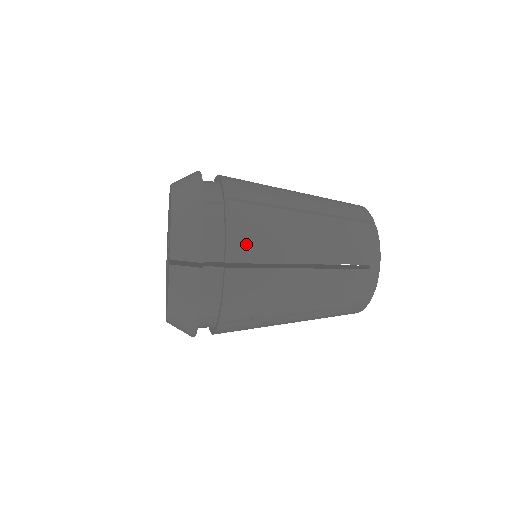
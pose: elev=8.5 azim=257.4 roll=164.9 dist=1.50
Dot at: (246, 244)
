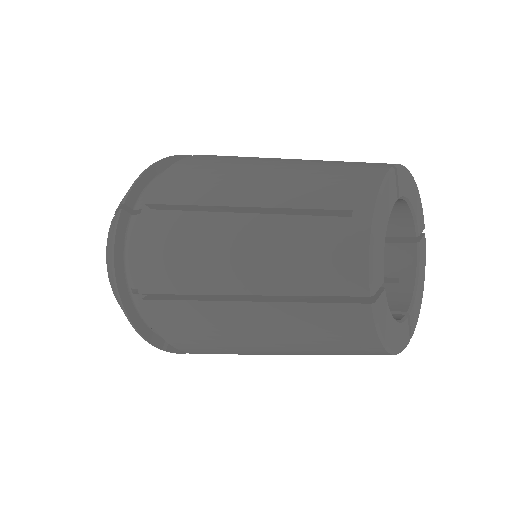
Dot at: (175, 185)
